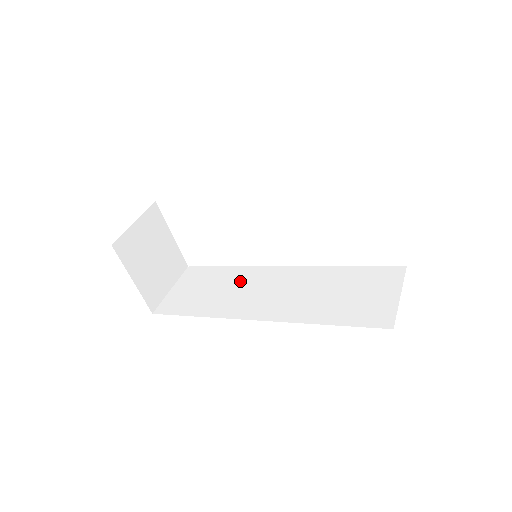
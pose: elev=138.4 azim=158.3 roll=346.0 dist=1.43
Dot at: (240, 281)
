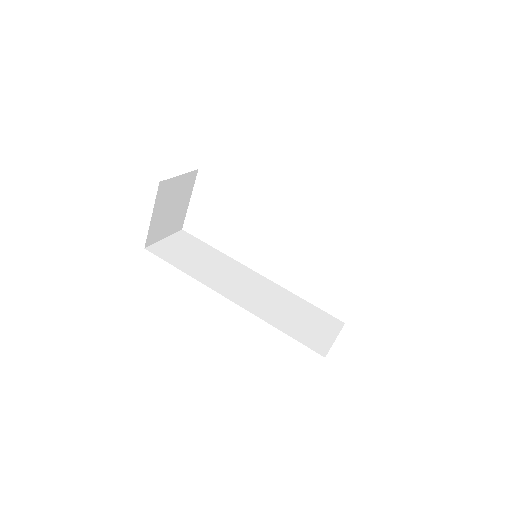
Dot at: (223, 265)
